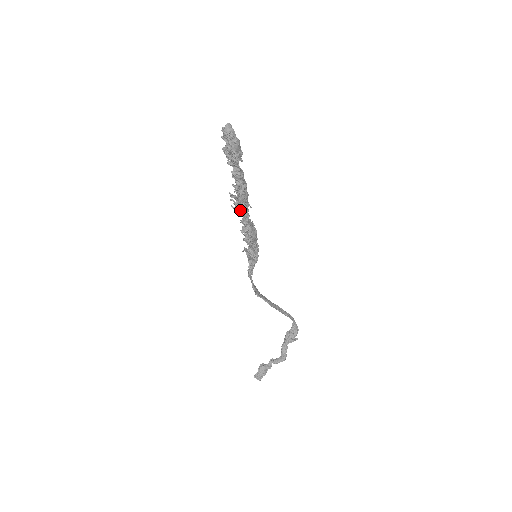
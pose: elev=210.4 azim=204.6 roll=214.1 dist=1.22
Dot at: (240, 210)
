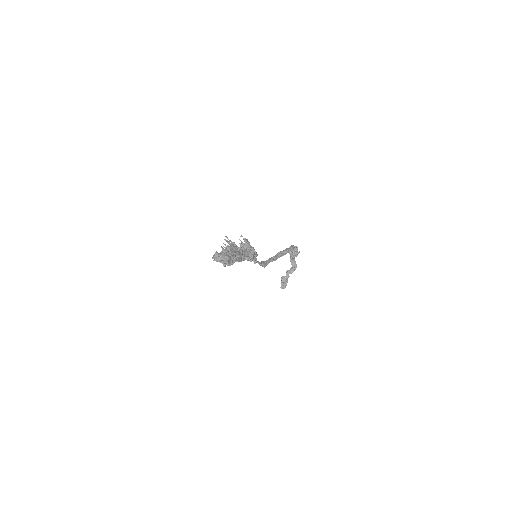
Dot at: occluded
